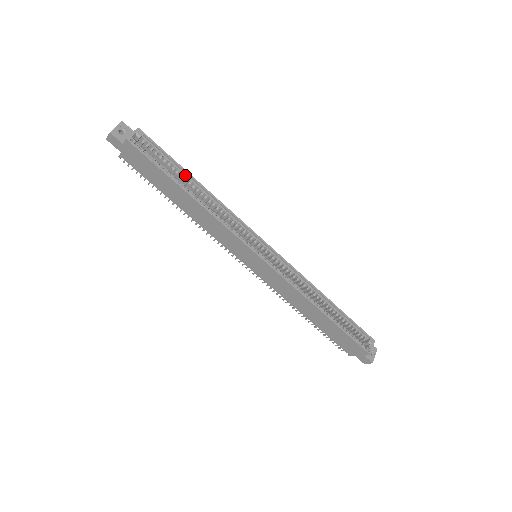
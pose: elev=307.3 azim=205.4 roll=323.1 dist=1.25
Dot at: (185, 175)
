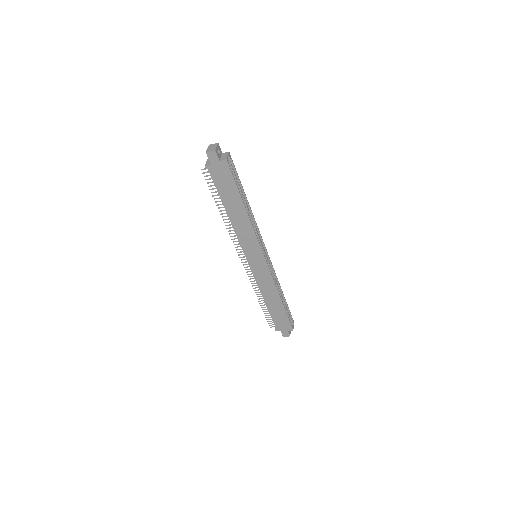
Dot at: (242, 192)
